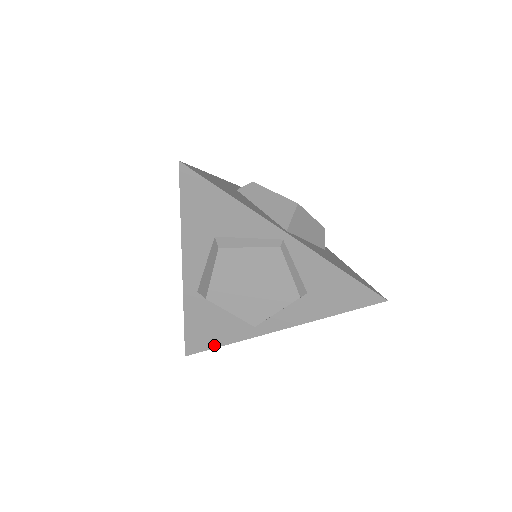
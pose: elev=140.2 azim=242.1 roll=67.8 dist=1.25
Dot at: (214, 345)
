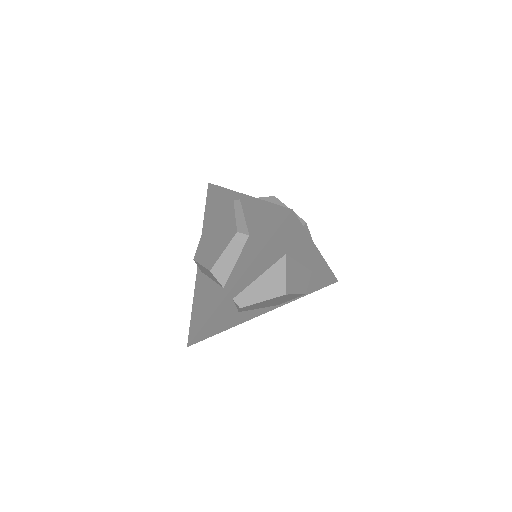
Dot at: (202, 325)
